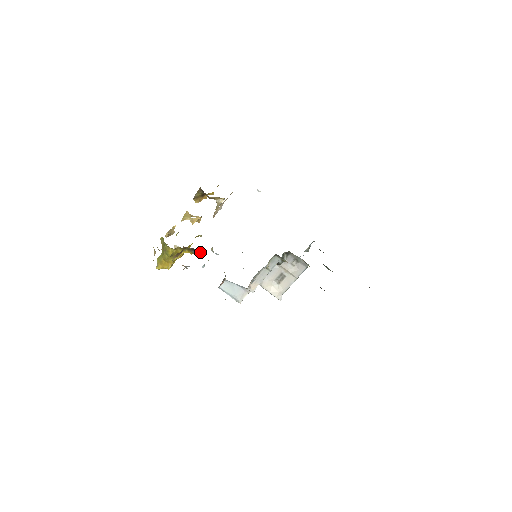
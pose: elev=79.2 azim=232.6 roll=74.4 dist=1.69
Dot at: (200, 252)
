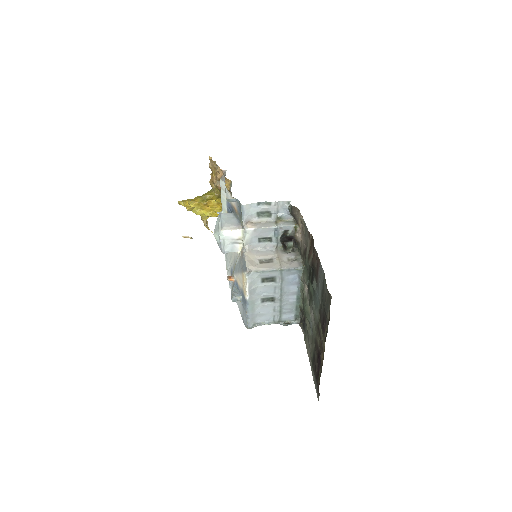
Dot at: occluded
